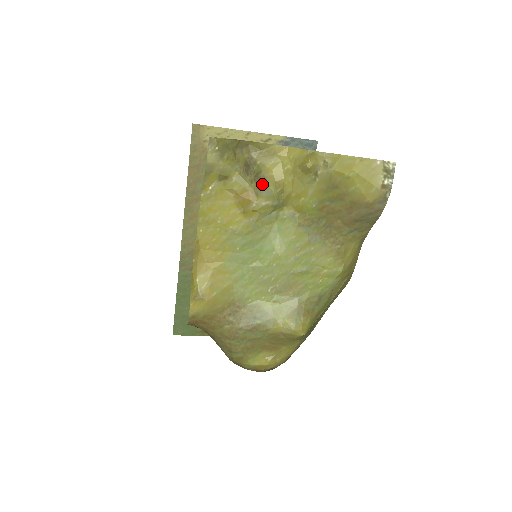
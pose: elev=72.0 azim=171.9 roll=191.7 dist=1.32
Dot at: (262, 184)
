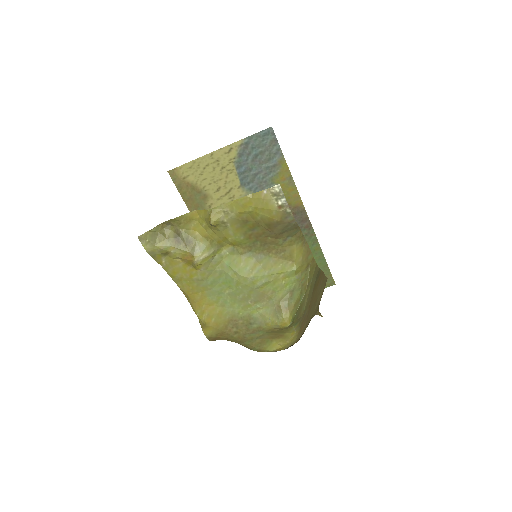
Dot at: (194, 244)
